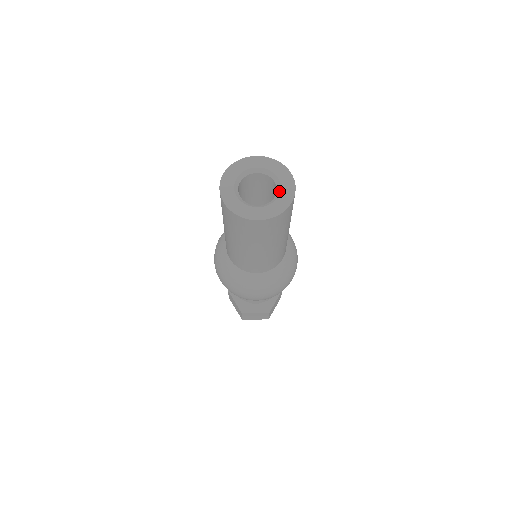
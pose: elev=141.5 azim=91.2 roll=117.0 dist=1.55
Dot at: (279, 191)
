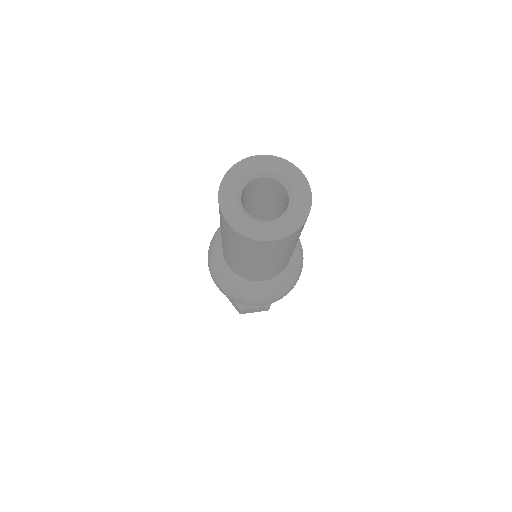
Dot at: (292, 199)
